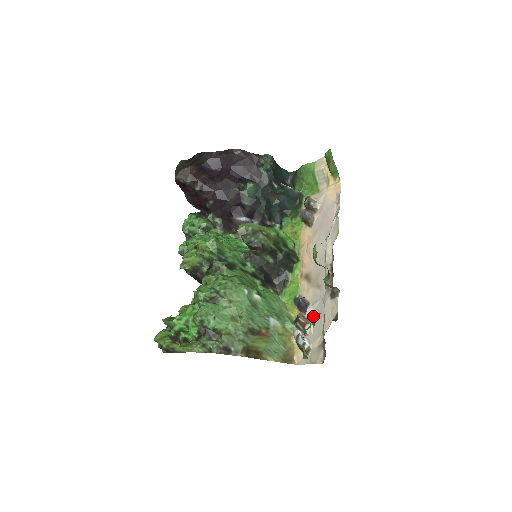
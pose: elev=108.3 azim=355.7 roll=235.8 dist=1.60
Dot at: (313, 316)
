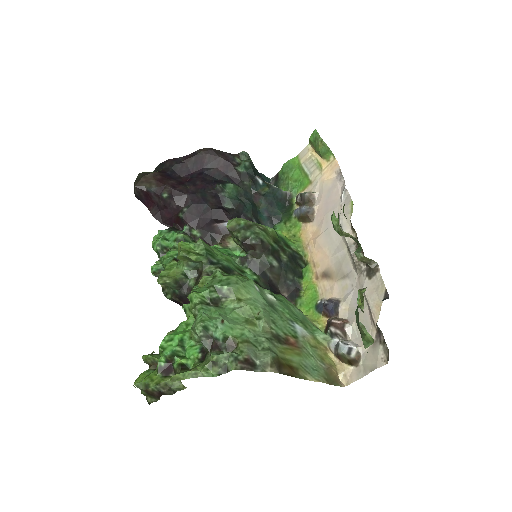
Dot at: (358, 294)
